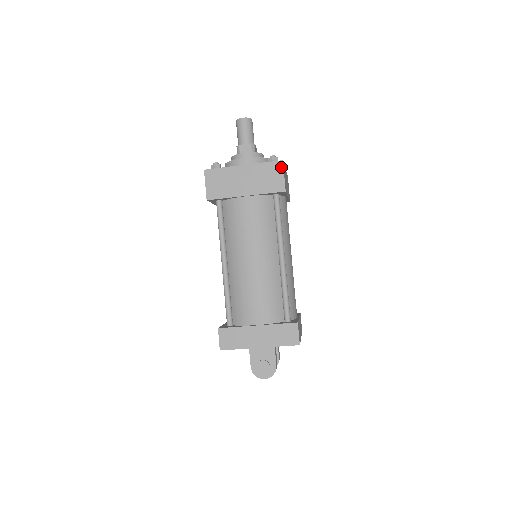
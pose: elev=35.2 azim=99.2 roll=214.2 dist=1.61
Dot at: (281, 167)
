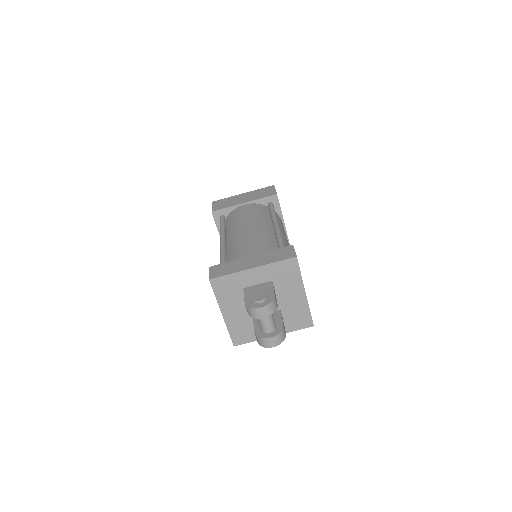
Dot at: (273, 187)
